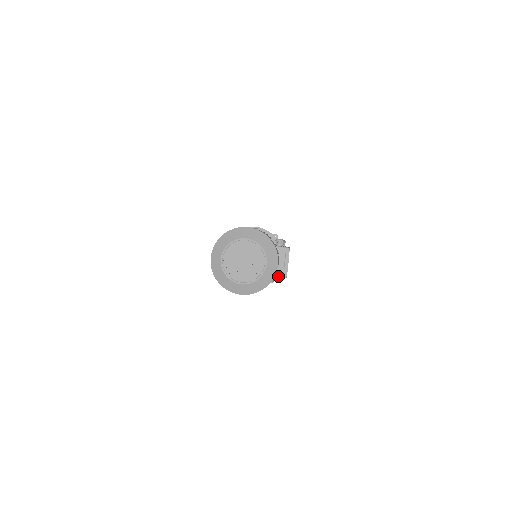
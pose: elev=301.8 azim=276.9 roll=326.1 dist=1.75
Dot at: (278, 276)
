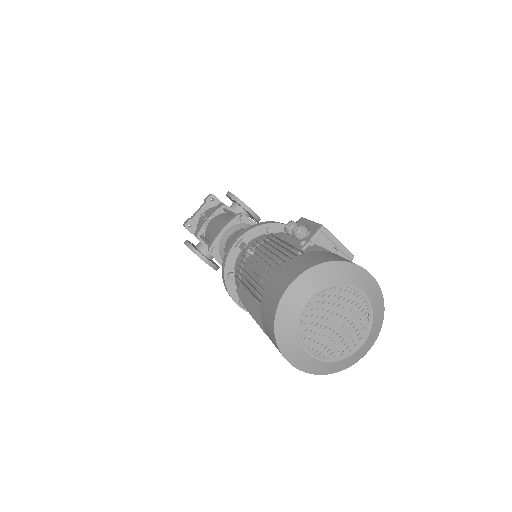
Dot at: occluded
